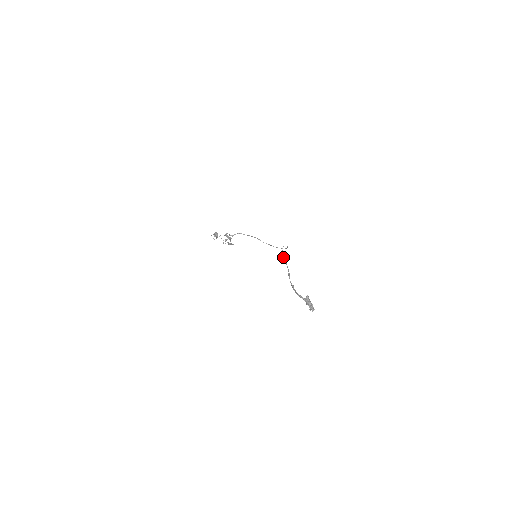
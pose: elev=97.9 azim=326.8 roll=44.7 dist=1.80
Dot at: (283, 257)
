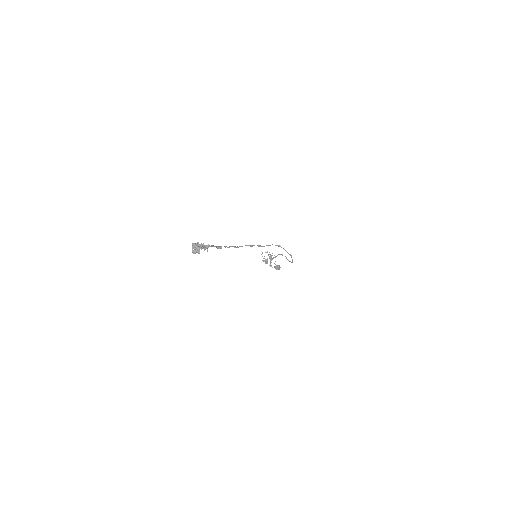
Dot at: (259, 245)
